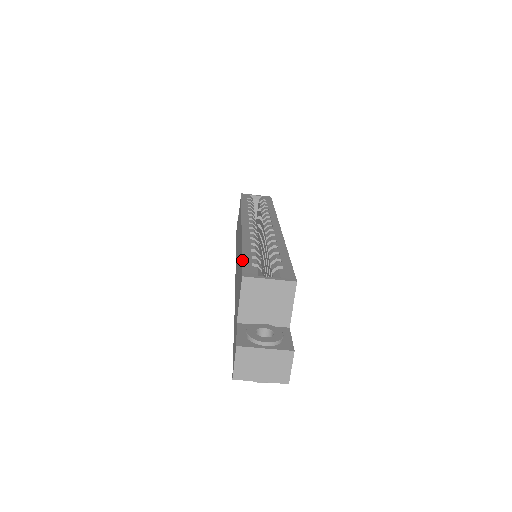
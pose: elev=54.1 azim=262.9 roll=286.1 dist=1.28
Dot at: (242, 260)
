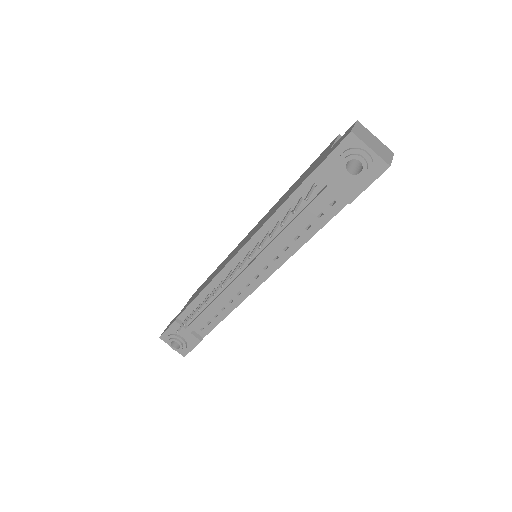
Dot at: occluded
